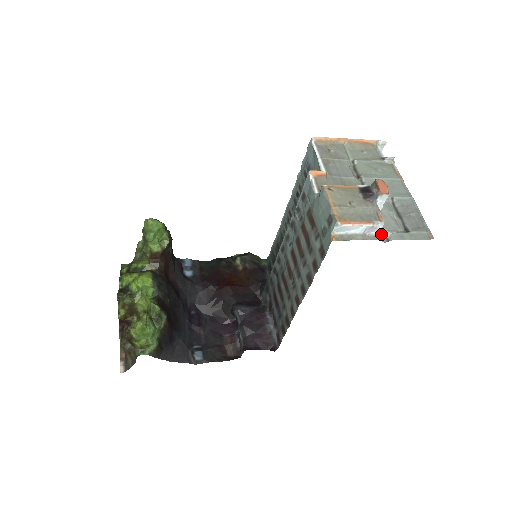
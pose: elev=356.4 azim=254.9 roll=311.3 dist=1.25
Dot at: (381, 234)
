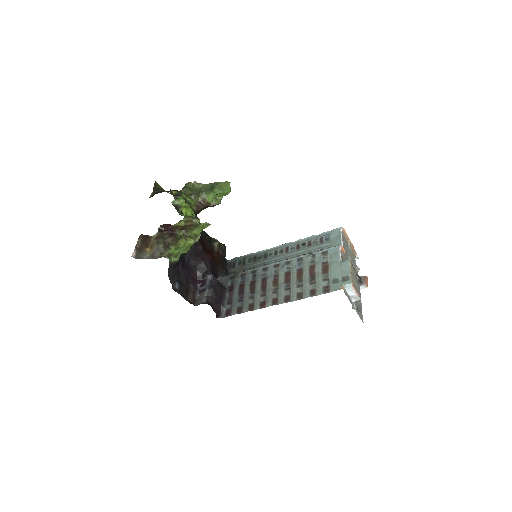
Dot at: (353, 303)
